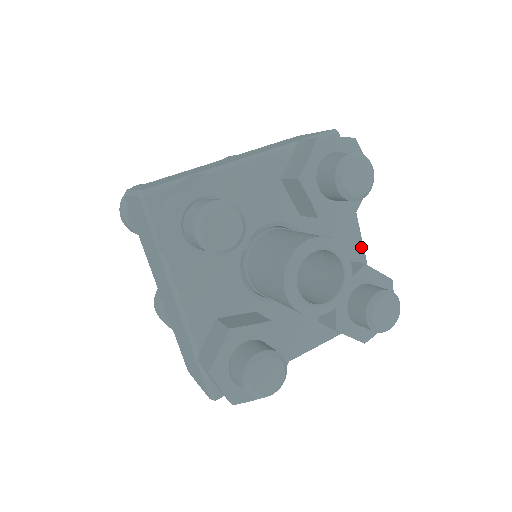
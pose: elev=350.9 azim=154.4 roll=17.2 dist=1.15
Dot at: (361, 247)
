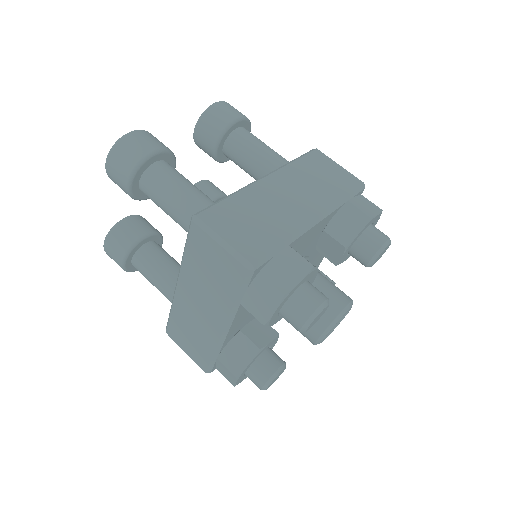
Dot at: (328, 217)
